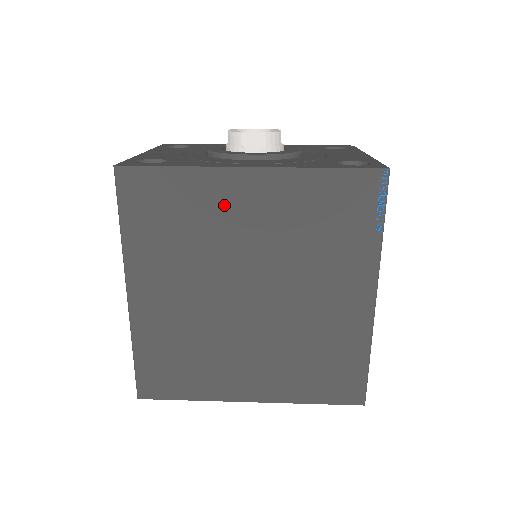
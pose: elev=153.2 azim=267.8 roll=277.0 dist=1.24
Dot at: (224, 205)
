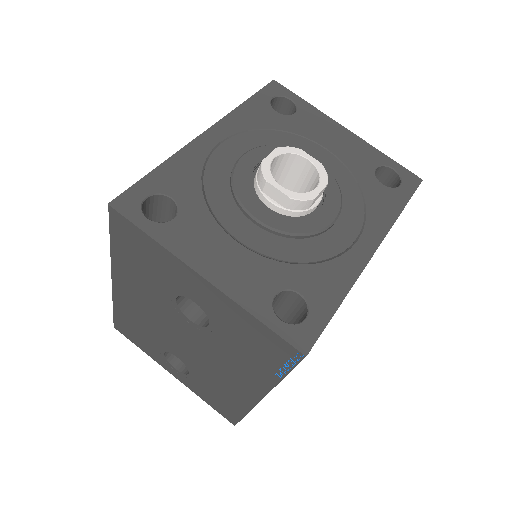
Dot at: occluded
